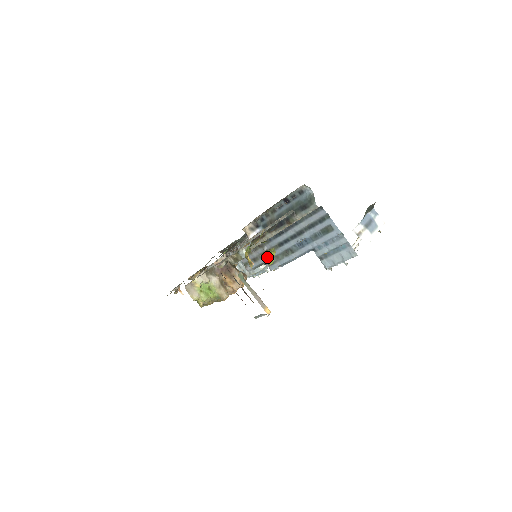
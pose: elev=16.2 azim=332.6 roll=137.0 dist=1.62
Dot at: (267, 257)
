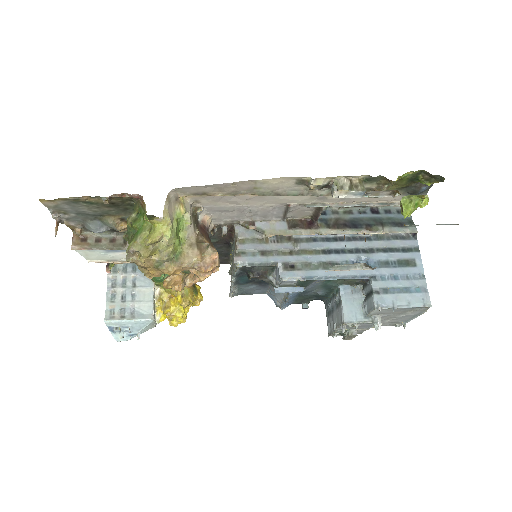
Dot at: (414, 202)
